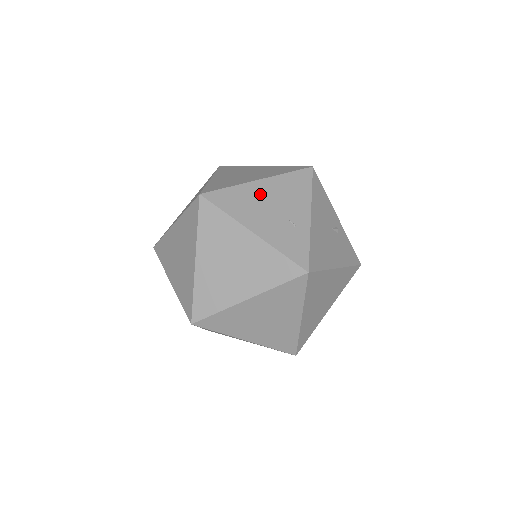
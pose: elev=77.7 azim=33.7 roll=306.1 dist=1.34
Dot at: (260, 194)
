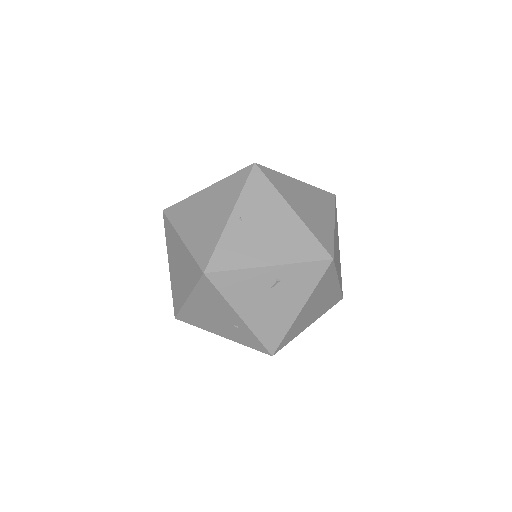
Dot at: (199, 310)
